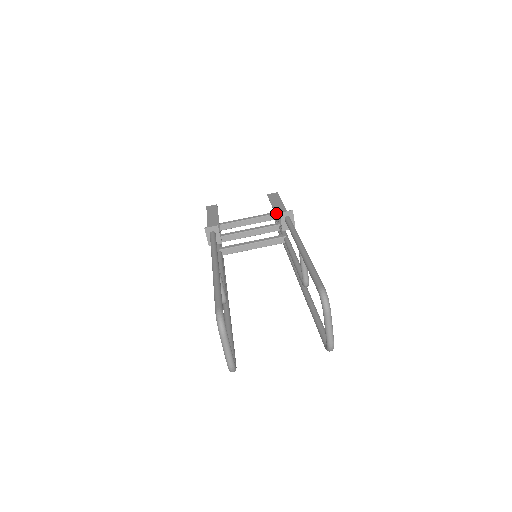
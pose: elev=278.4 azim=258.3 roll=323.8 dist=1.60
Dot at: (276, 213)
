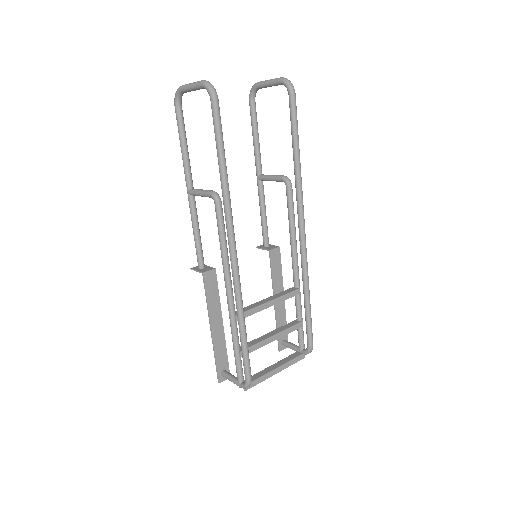
Dot at: (273, 293)
